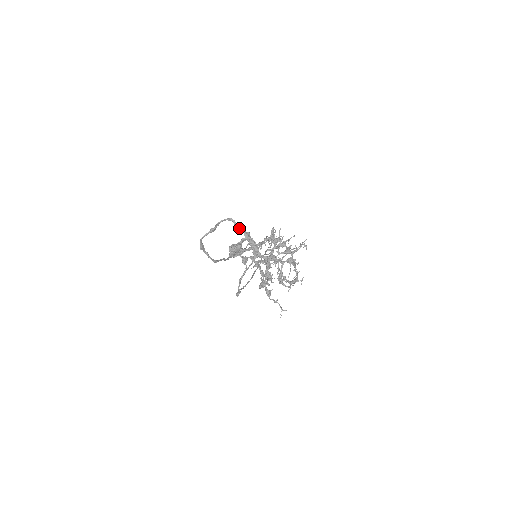
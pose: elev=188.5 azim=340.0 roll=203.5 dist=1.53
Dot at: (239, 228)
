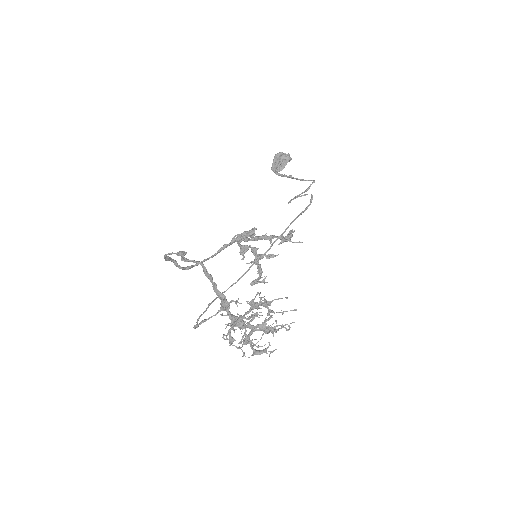
Dot at: (208, 277)
